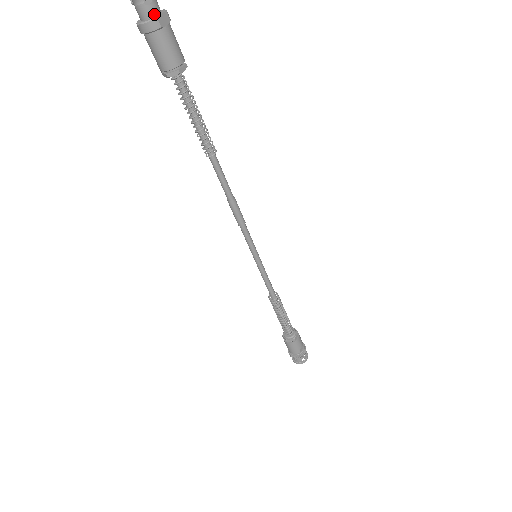
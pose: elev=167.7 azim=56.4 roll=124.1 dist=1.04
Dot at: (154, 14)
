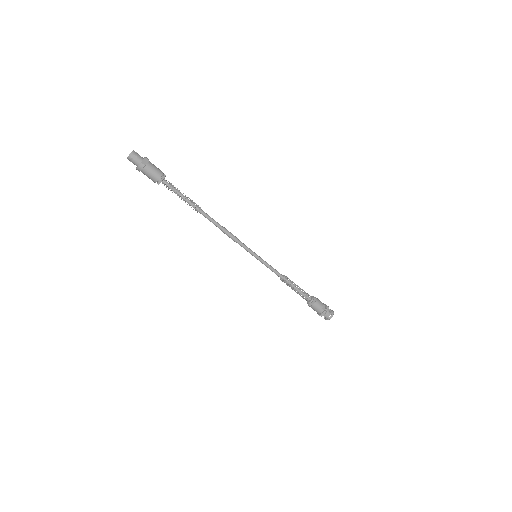
Dot at: (140, 162)
